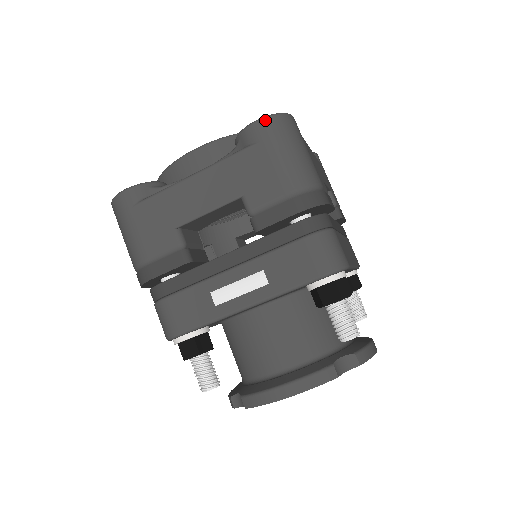
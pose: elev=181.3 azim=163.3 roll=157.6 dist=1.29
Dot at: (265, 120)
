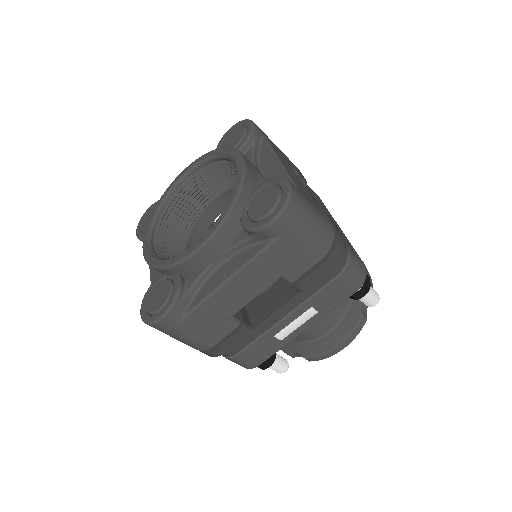
Dot at: (282, 216)
